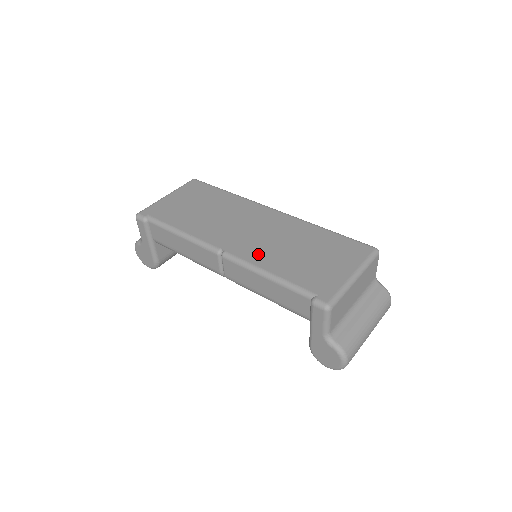
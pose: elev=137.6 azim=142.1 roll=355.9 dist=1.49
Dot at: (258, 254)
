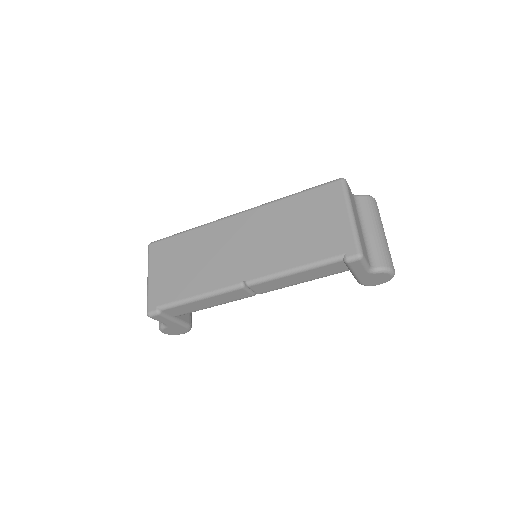
Dot at: (271, 261)
